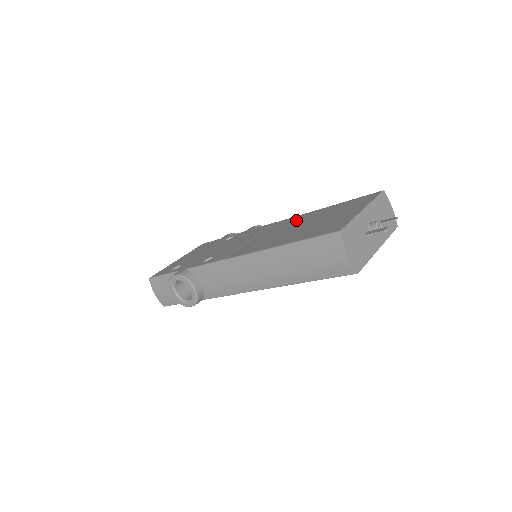
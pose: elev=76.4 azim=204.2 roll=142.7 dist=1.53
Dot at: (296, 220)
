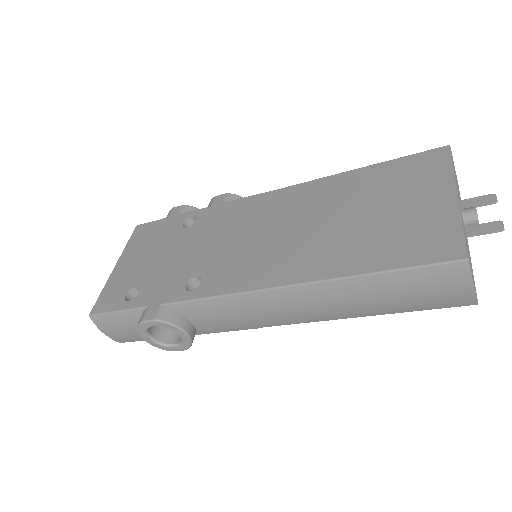
Dot at: (312, 198)
